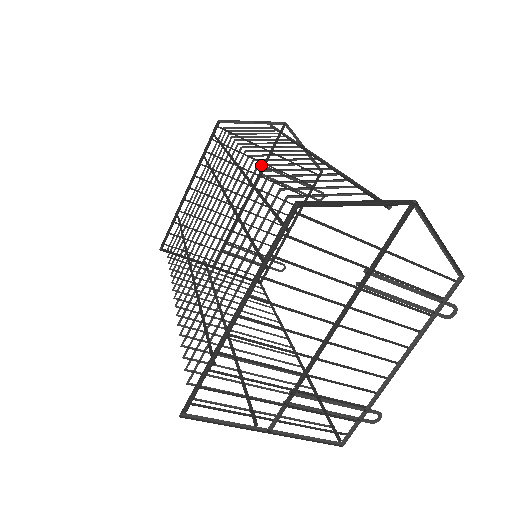
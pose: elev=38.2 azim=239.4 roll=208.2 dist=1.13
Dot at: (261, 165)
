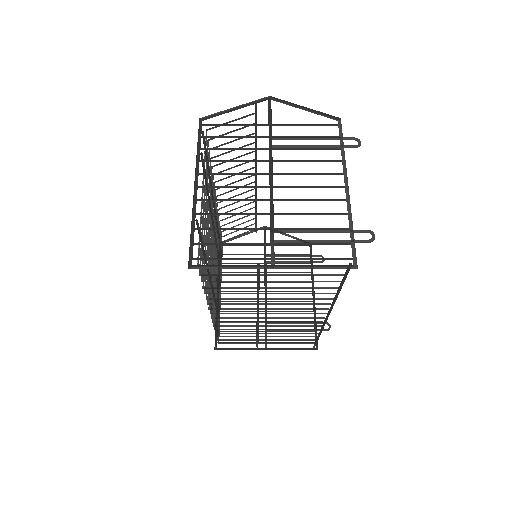
Dot at: occluded
